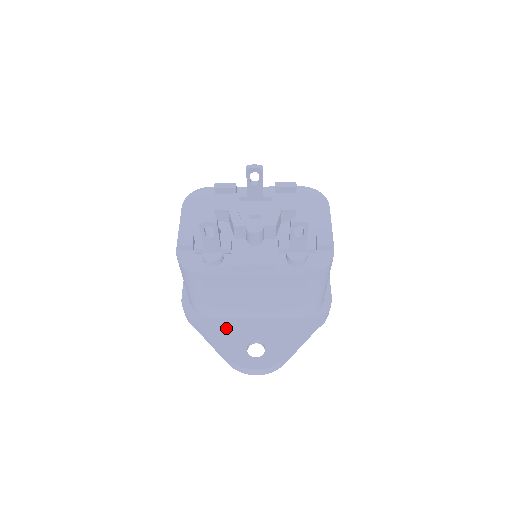
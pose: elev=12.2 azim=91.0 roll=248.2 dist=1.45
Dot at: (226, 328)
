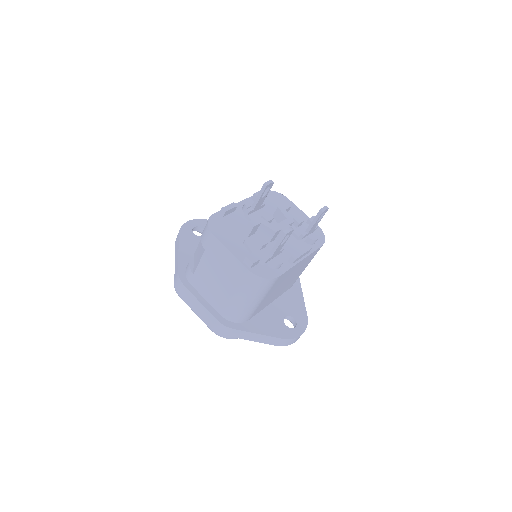
Dot at: (263, 321)
